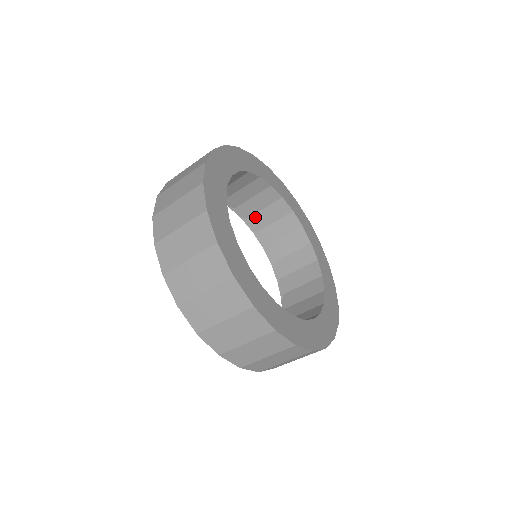
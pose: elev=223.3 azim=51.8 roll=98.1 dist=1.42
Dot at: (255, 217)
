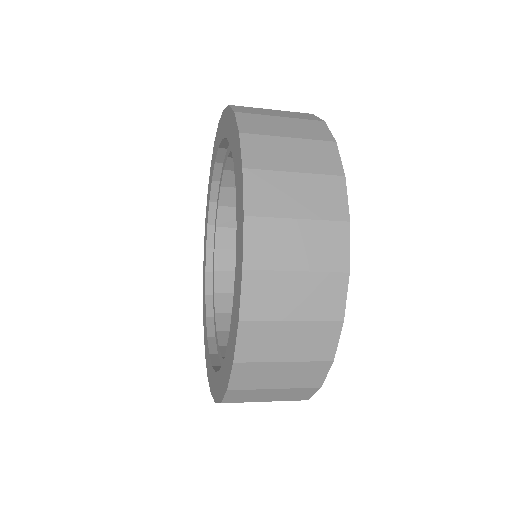
Dot at: (230, 210)
